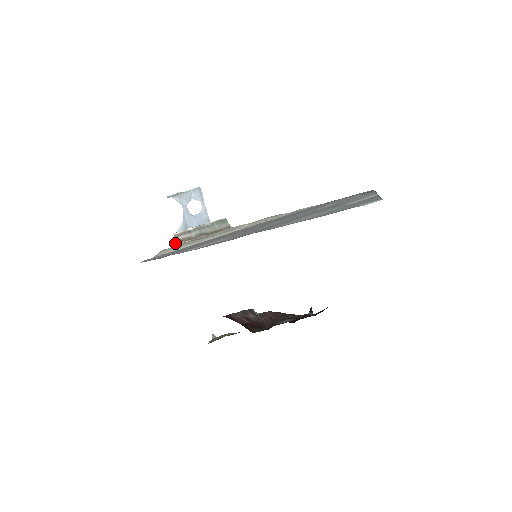
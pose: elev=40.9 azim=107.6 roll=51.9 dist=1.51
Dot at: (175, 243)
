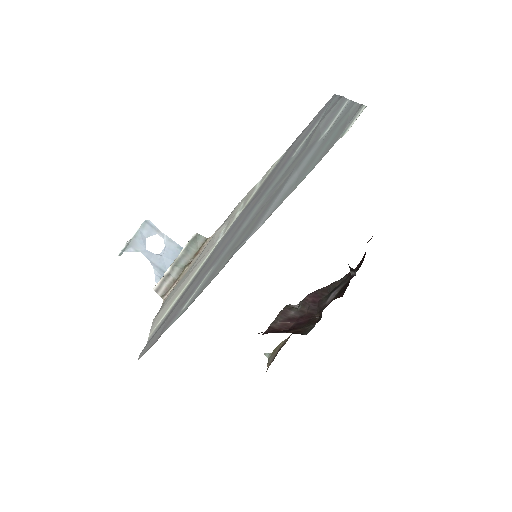
Dot at: (162, 298)
